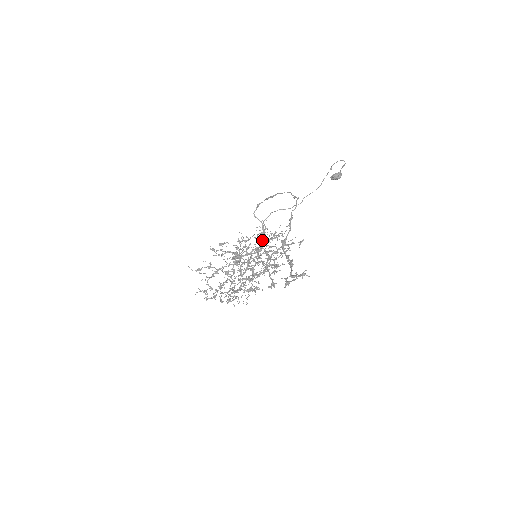
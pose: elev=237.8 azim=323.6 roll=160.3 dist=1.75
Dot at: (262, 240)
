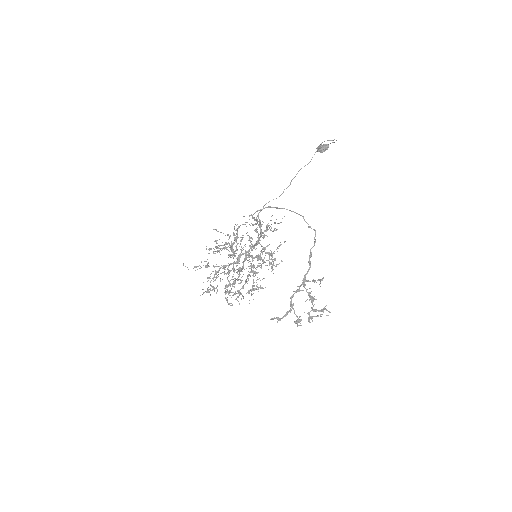
Dot at: (259, 238)
